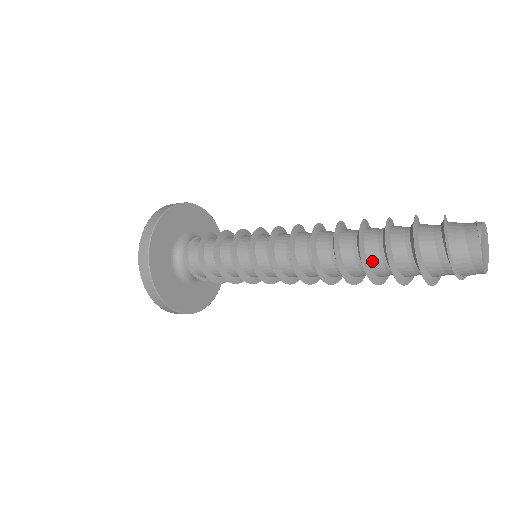
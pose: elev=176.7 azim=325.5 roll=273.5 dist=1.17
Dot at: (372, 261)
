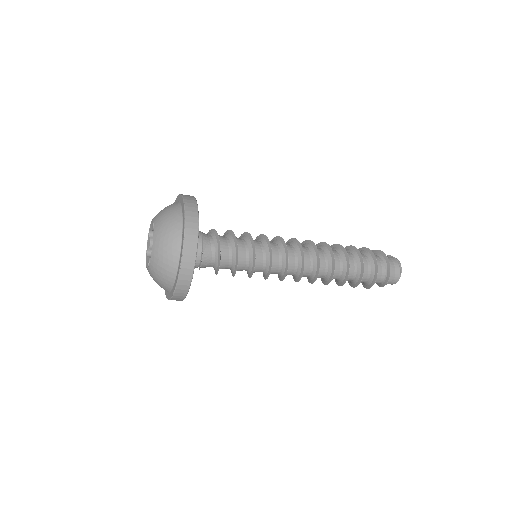
Dot at: (348, 279)
